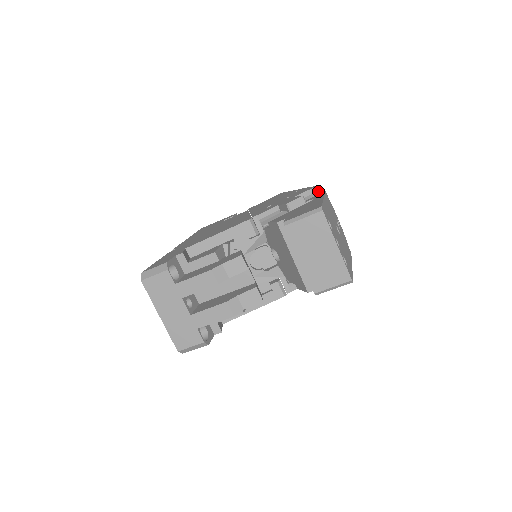
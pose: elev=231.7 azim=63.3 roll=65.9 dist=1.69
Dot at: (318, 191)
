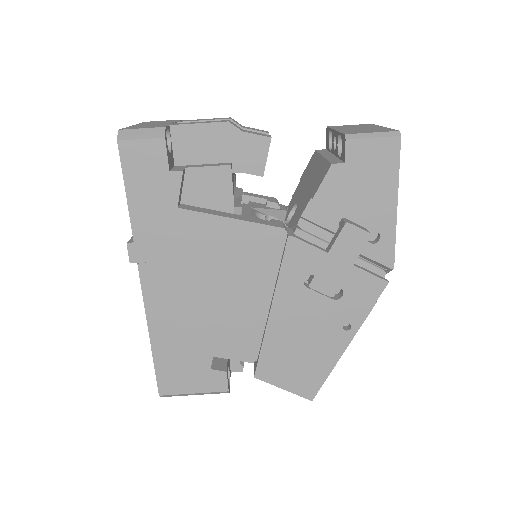
Dot at: occluded
